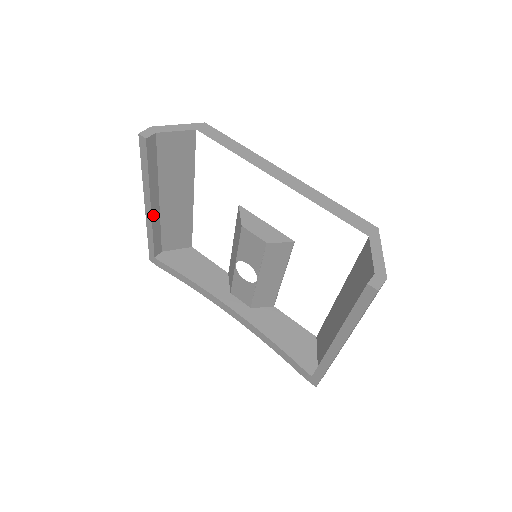
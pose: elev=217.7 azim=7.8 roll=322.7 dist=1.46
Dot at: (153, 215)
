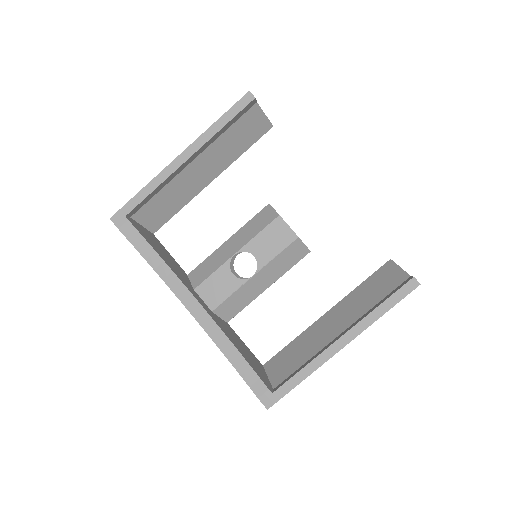
Dot at: (178, 168)
